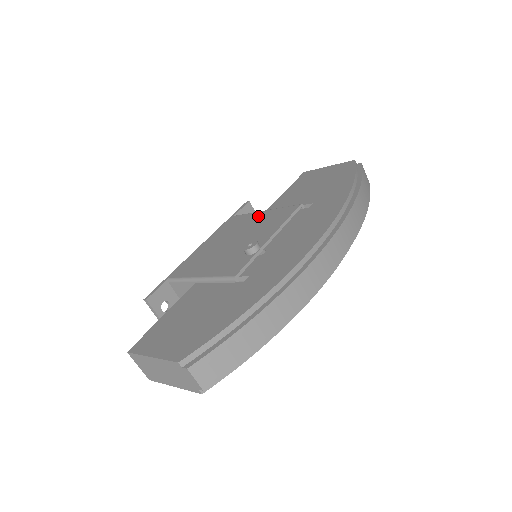
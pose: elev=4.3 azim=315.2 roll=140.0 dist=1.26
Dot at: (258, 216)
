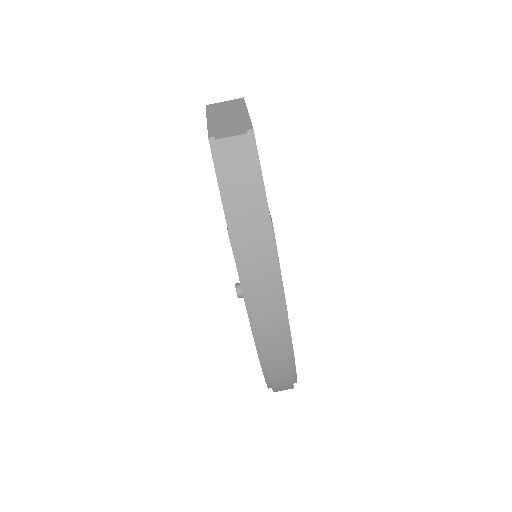
Dot at: occluded
